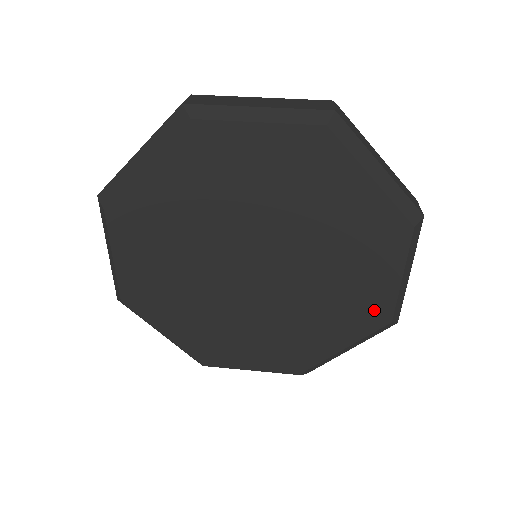
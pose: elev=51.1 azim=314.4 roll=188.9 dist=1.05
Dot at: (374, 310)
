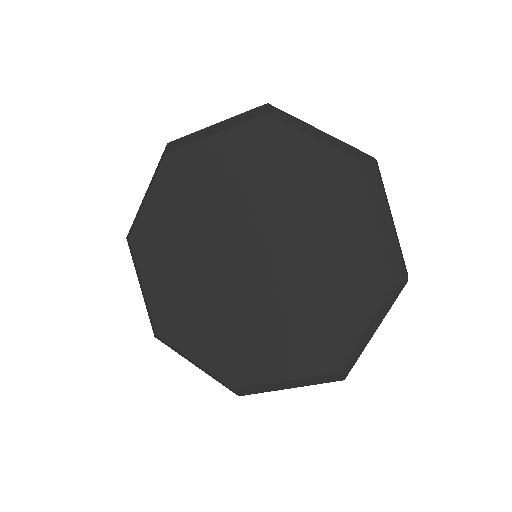
Dot at: (329, 351)
